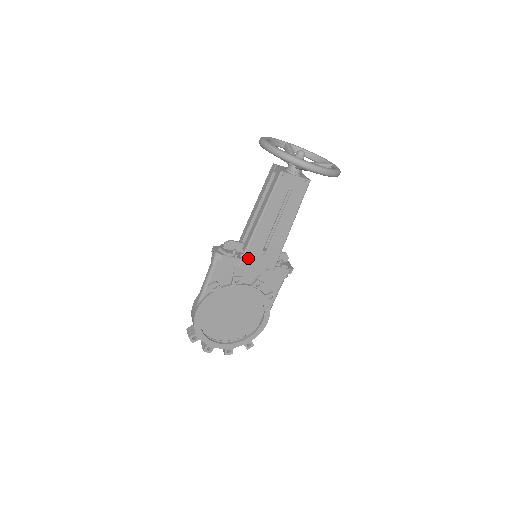
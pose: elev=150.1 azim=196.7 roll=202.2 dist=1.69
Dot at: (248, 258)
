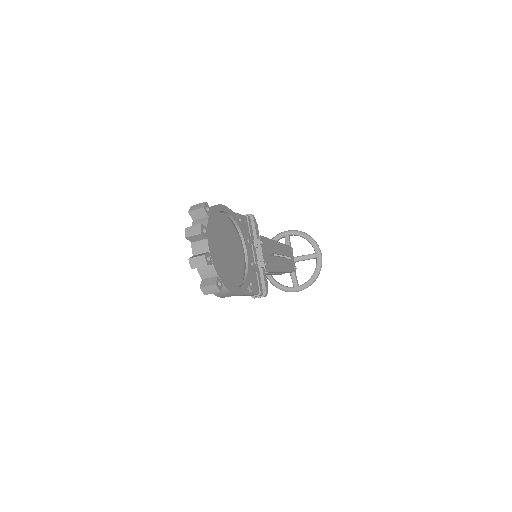
Dot at: (264, 242)
